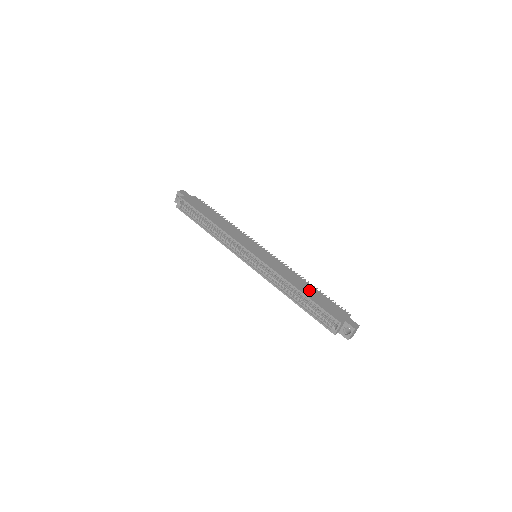
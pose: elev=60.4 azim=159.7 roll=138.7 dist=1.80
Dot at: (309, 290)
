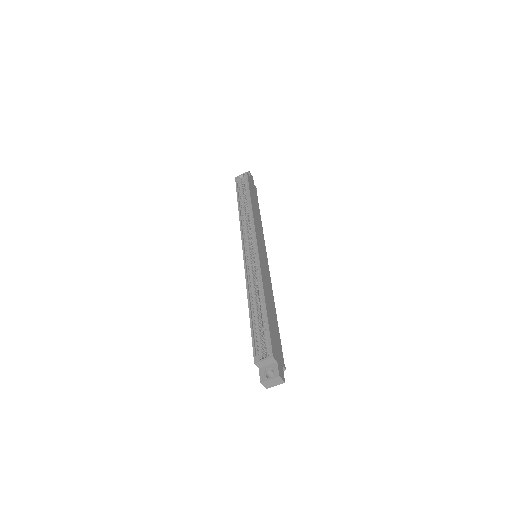
Dot at: (272, 313)
